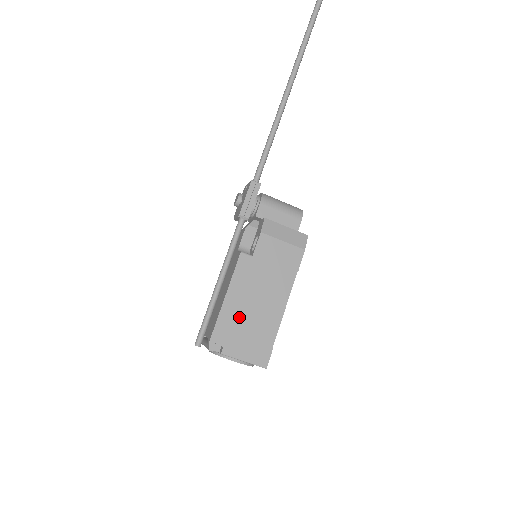
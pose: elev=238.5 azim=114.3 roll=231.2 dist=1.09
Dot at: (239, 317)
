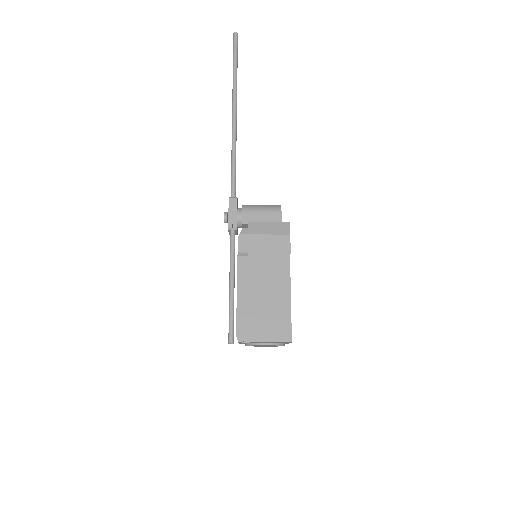
Dot at: (254, 307)
